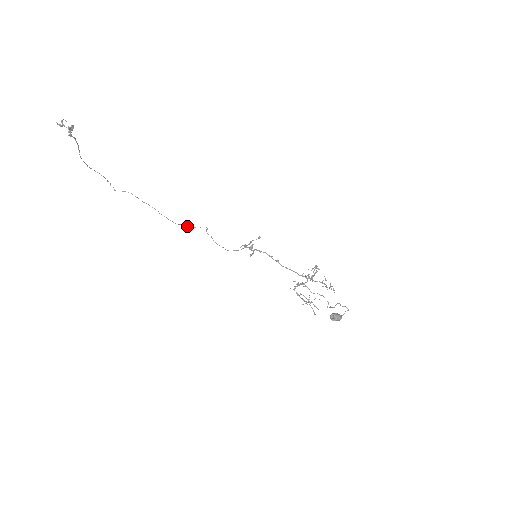
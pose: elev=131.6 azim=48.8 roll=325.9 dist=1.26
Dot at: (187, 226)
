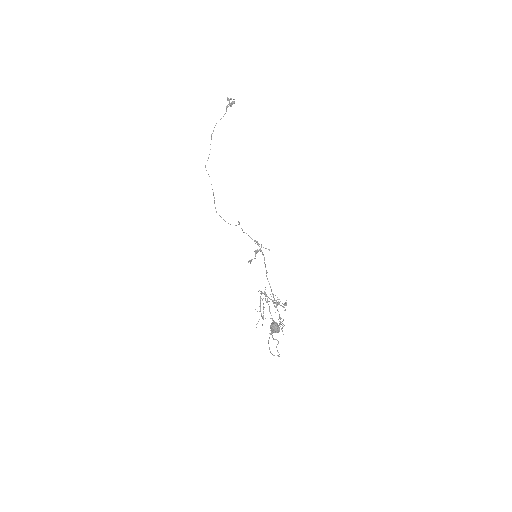
Dot at: (224, 220)
